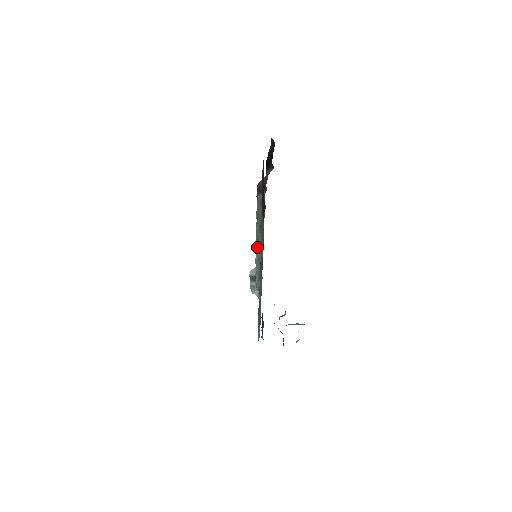
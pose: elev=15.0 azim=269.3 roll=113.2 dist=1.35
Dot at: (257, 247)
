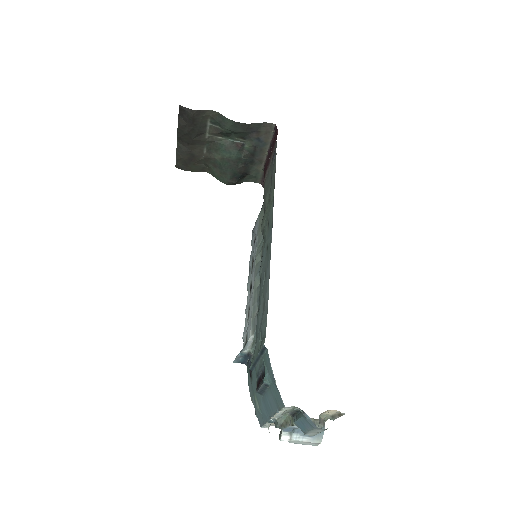
Dot at: (255, 259)
